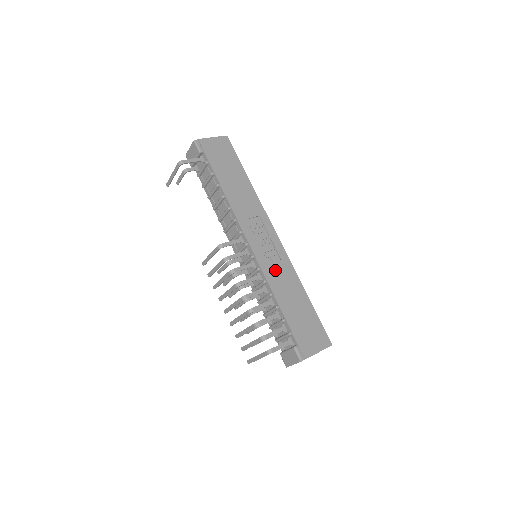
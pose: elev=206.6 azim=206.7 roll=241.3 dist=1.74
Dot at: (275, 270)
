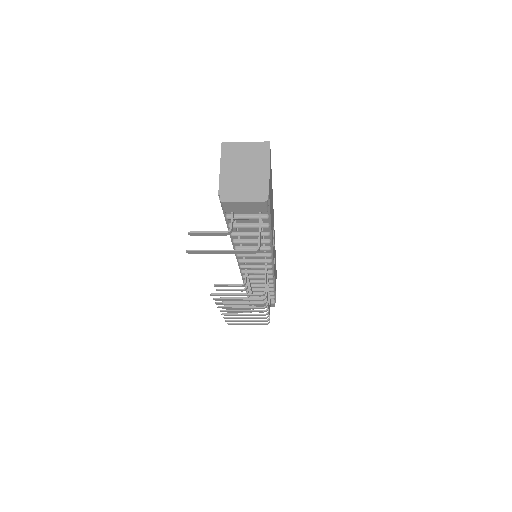
Dot at: occluded
